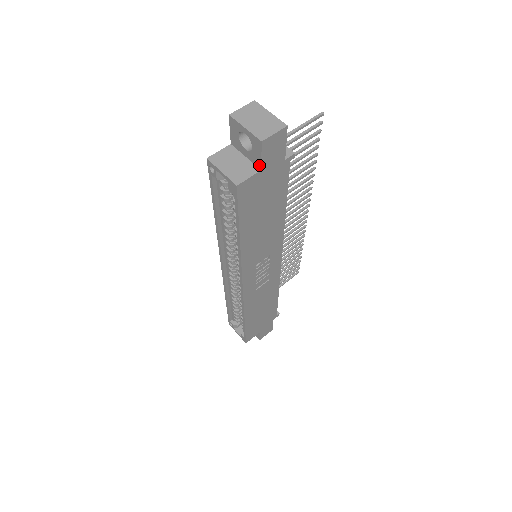
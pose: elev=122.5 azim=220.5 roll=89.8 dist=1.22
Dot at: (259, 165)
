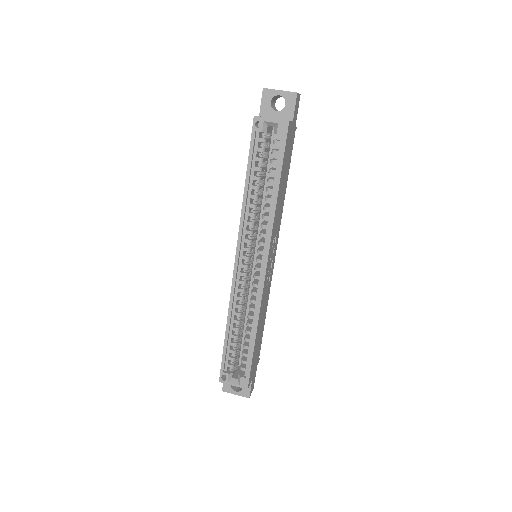
Dot at: (291, 117)
